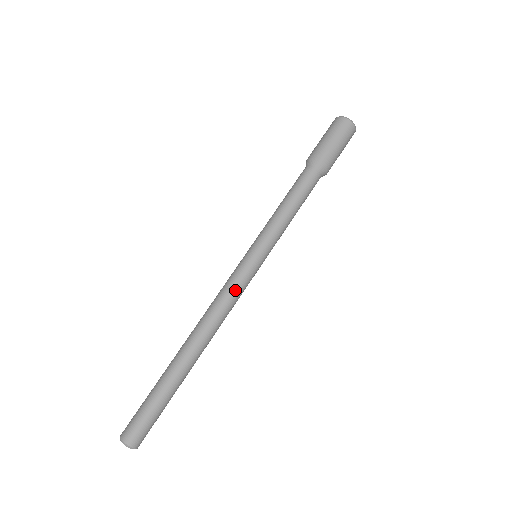
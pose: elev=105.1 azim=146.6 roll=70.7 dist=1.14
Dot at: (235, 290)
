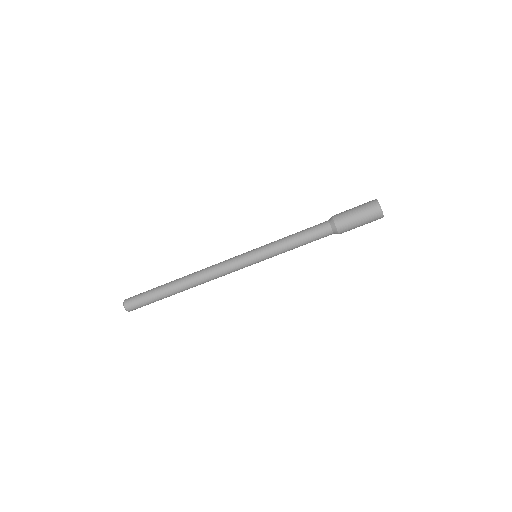
Dot at: (230, 272)
